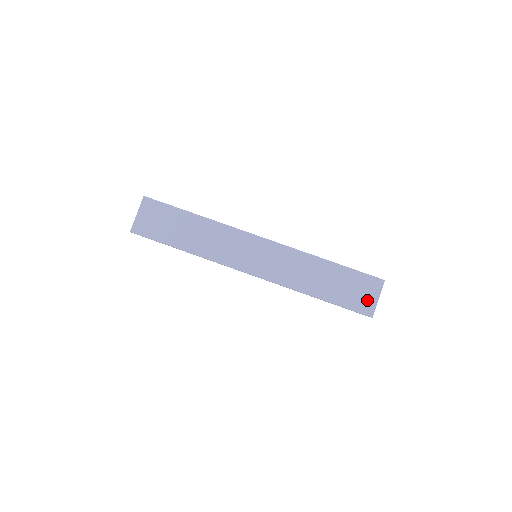
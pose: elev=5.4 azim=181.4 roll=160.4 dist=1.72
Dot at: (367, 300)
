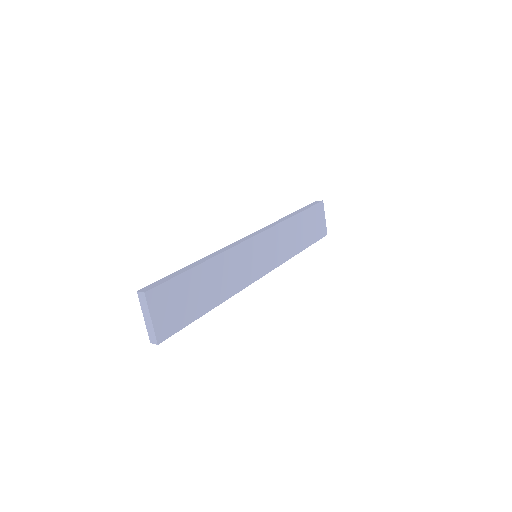
Dot at: (321, 225)
